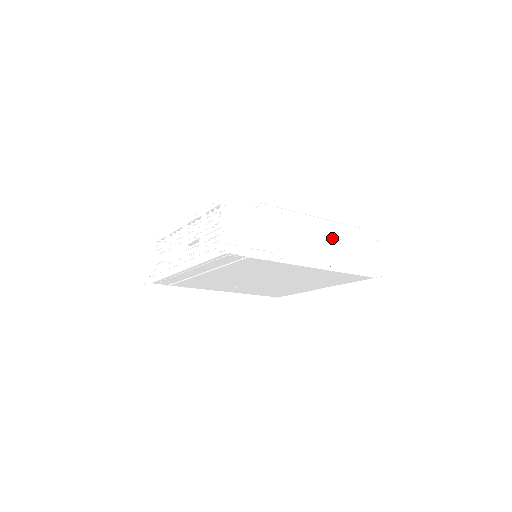
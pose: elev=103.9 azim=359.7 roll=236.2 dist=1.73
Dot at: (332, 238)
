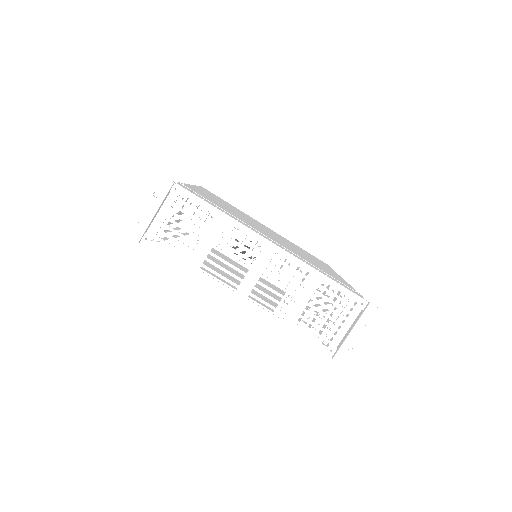
Dot at: occluded
